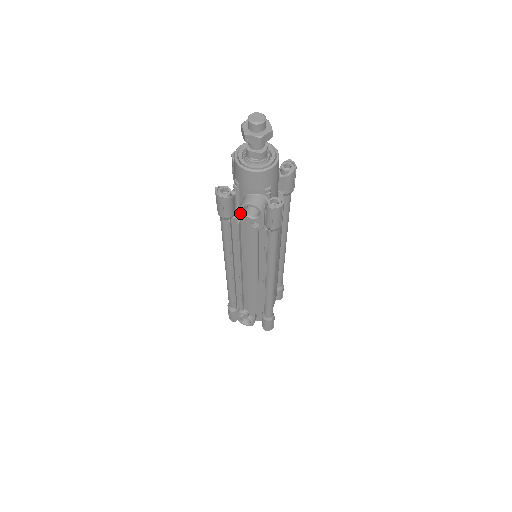
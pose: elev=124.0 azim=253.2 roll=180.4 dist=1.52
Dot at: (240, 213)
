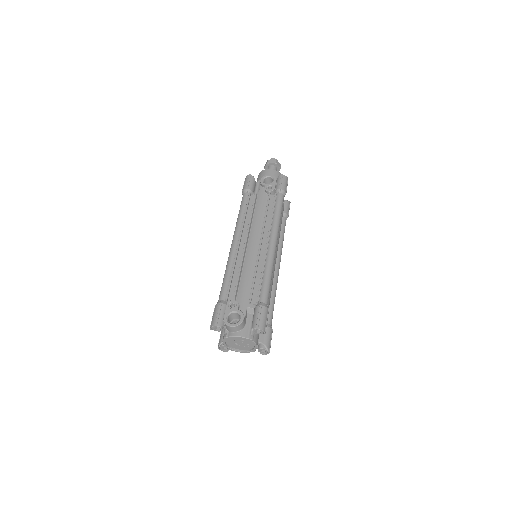
Dot at: (257, 193)
